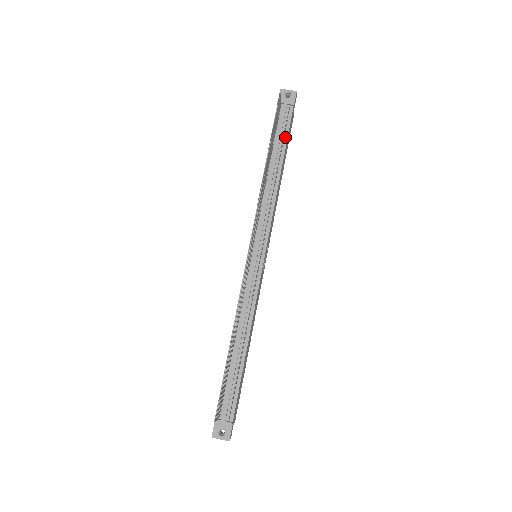
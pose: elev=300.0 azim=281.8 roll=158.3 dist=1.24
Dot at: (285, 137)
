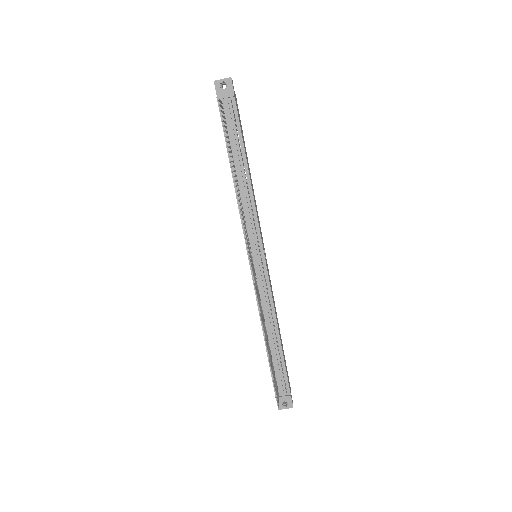
Dot at: (239, 134)
